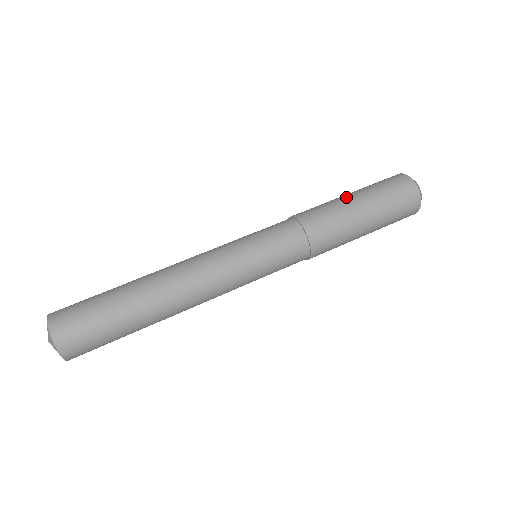
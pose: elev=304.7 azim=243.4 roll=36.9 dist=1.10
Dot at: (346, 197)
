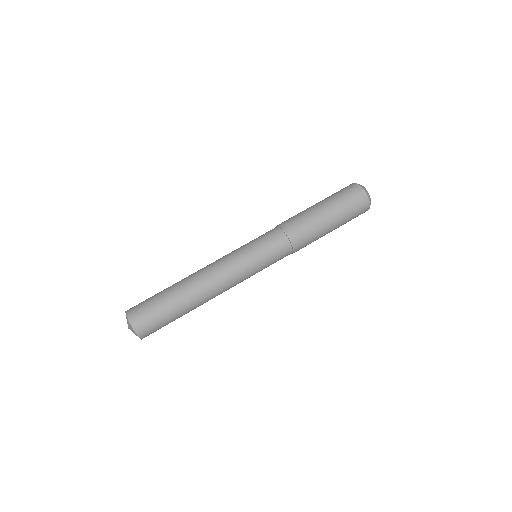
Dot at: (314, 206)
